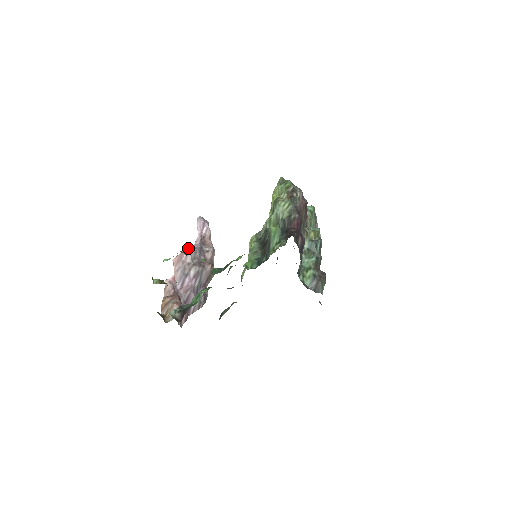
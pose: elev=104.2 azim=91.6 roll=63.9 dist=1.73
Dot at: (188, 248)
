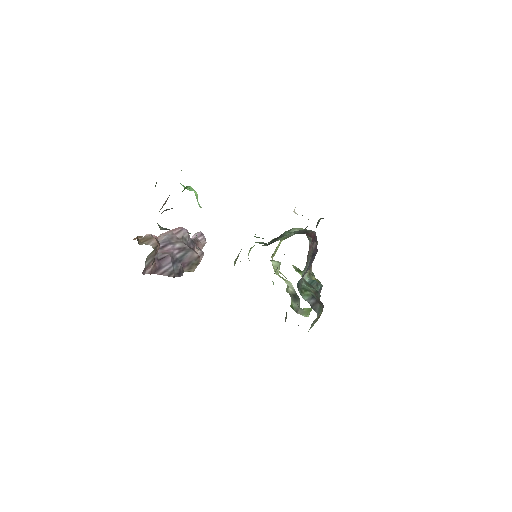
Dot at: occluded
